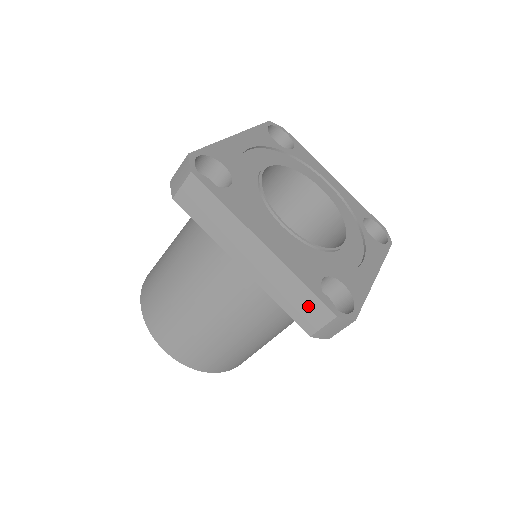
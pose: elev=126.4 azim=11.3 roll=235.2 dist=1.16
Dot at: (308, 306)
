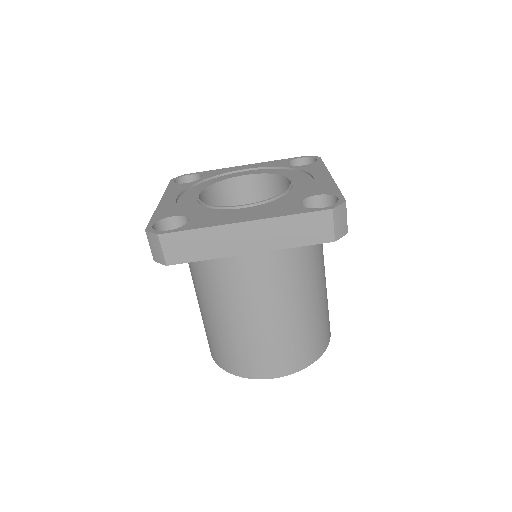
Dot at: (311, 225)
